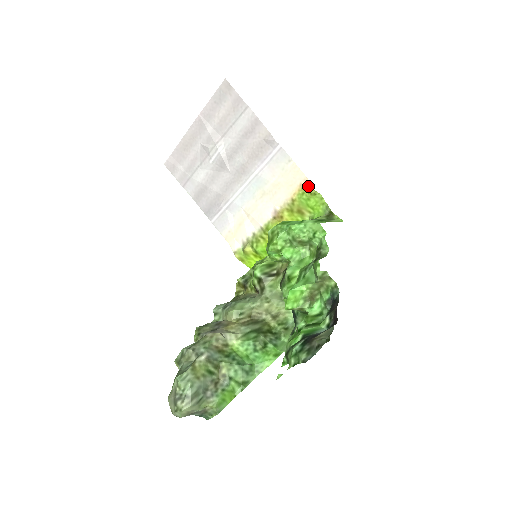
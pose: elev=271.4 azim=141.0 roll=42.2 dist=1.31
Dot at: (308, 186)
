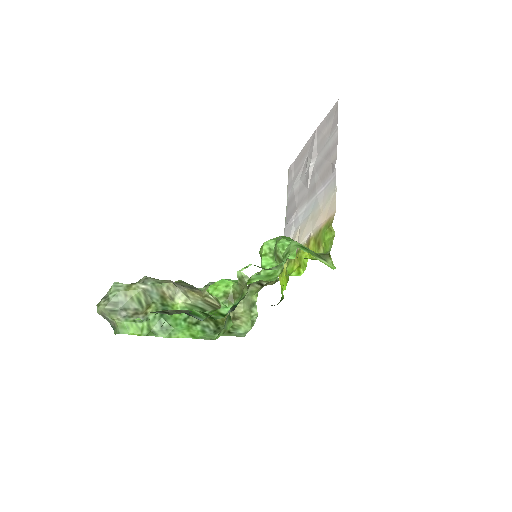
Dot at: (332, 220)
